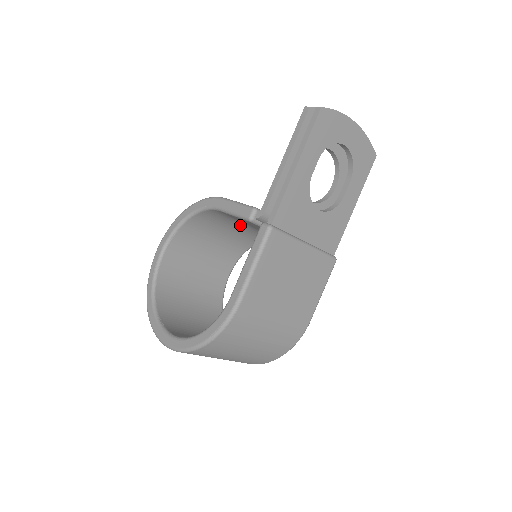
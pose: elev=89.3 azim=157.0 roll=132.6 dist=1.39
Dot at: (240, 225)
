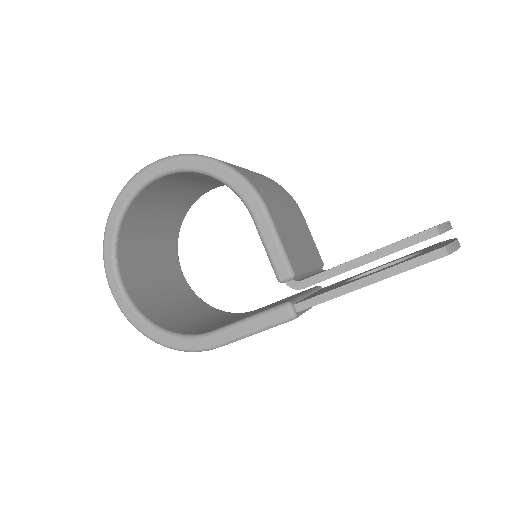
Dot at: occluded
